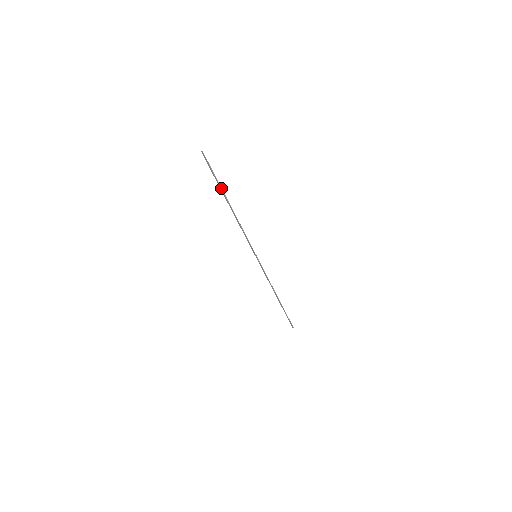
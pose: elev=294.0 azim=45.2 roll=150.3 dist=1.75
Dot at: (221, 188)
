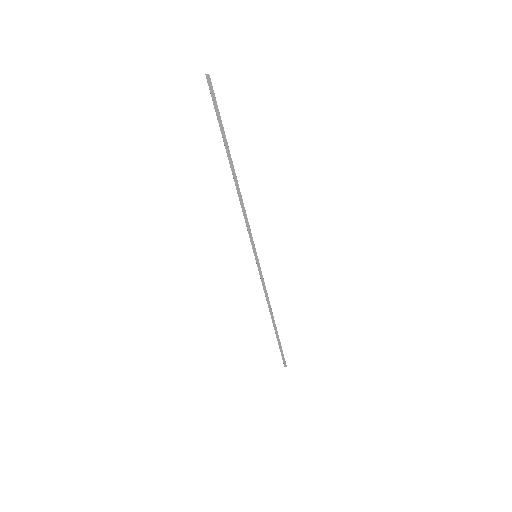
Dot at: (226, 141)
